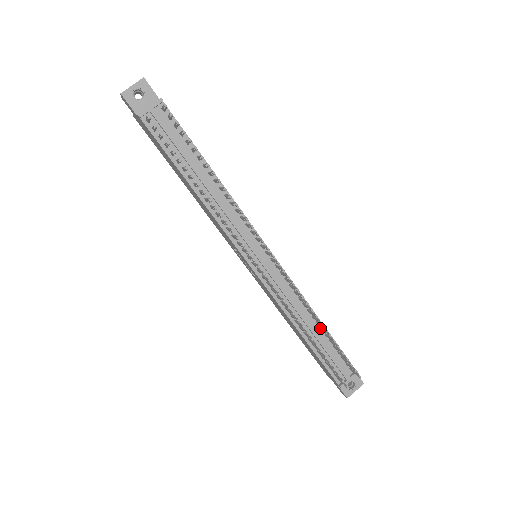
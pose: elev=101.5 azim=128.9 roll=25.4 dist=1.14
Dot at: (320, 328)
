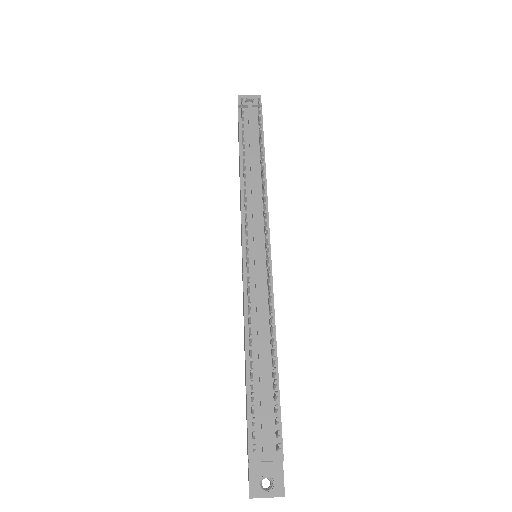
Dot at: (271, 362)
